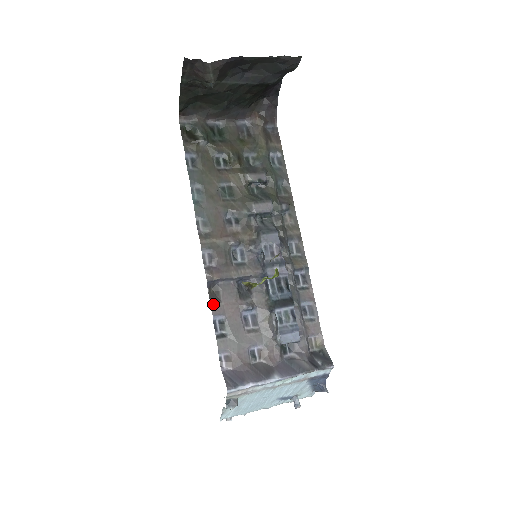
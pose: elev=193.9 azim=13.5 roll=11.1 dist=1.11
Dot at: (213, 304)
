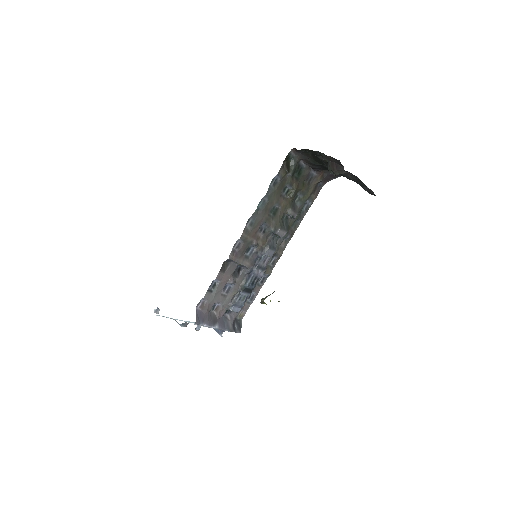
Dot at: (220, 272)
